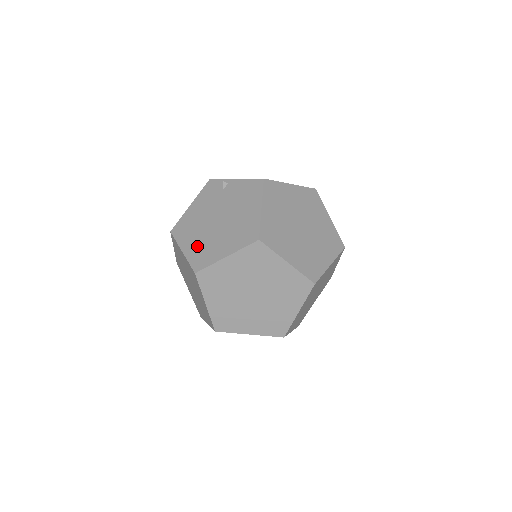
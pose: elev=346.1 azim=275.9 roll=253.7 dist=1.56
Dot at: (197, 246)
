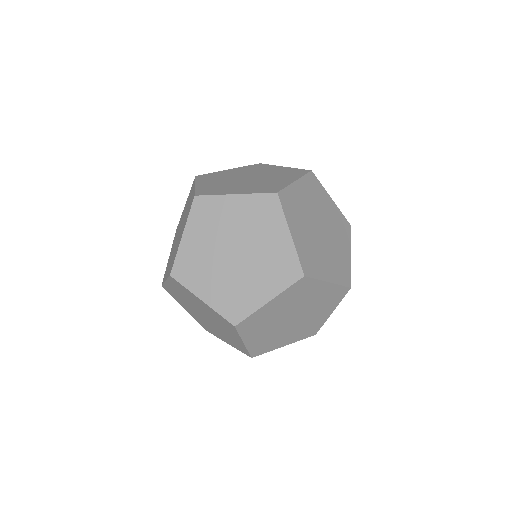
Dot at: occluded
